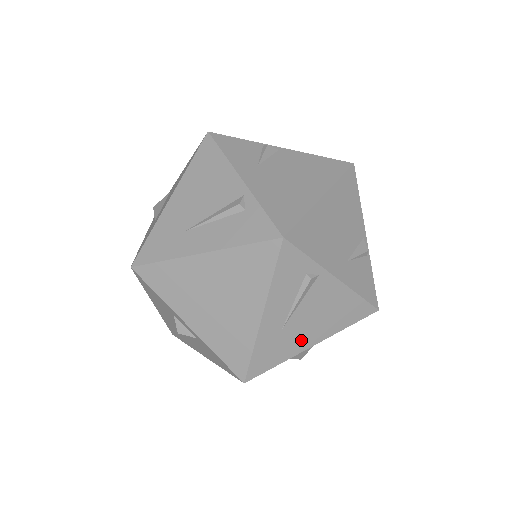
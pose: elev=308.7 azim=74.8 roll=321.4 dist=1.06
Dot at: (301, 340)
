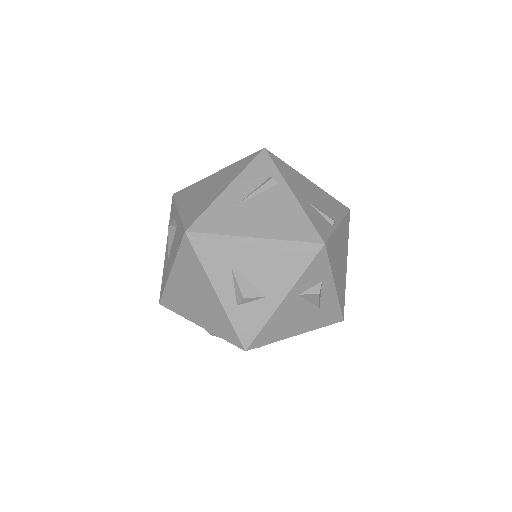
Dot at: (246, 225)
